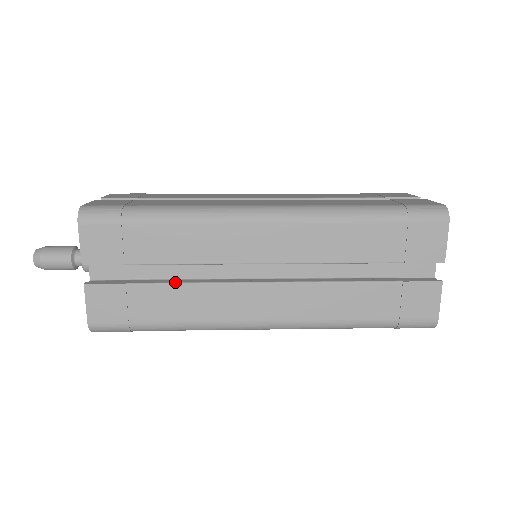
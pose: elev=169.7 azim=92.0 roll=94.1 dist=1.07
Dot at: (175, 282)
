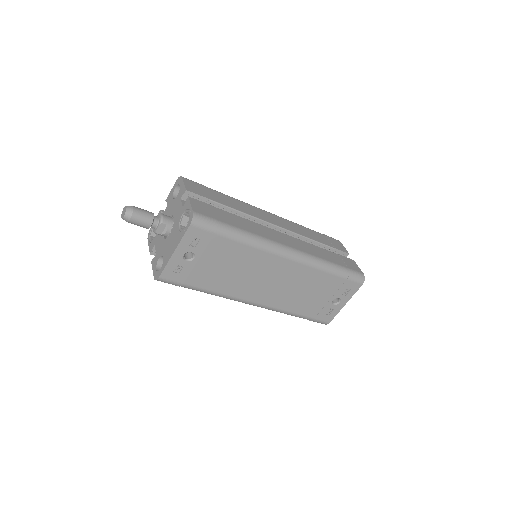
Dot at: (237, 216)
